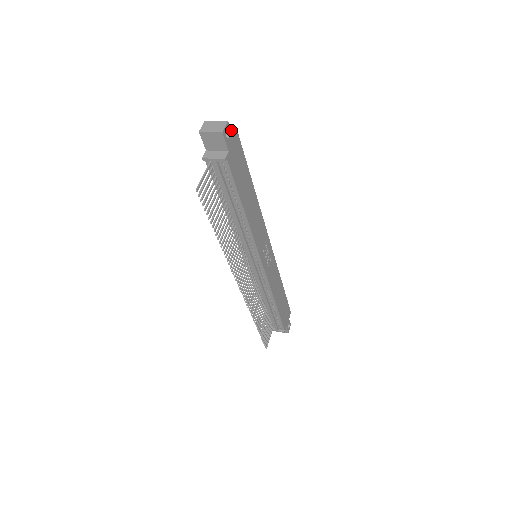
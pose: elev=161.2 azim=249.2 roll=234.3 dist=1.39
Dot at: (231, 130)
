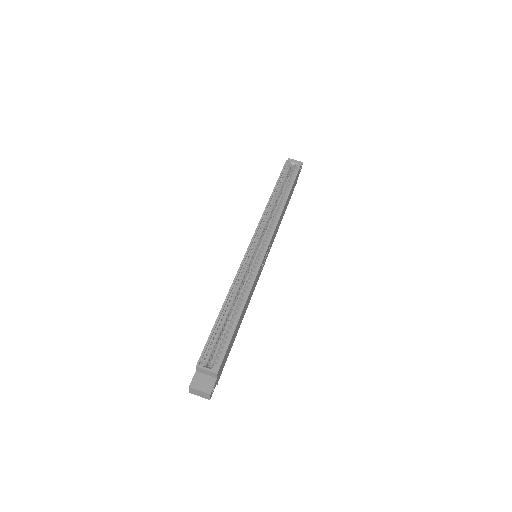
Dot at: (212, 373)
